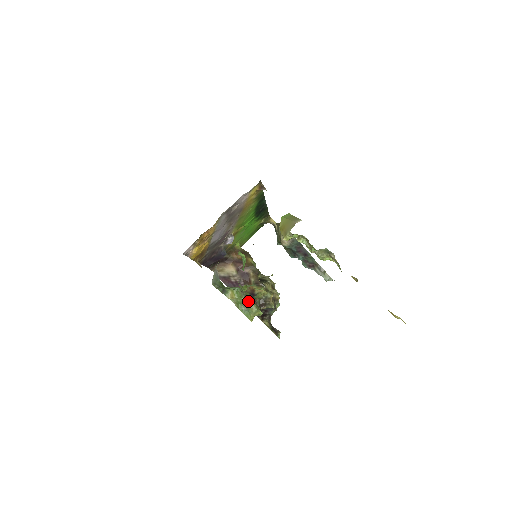
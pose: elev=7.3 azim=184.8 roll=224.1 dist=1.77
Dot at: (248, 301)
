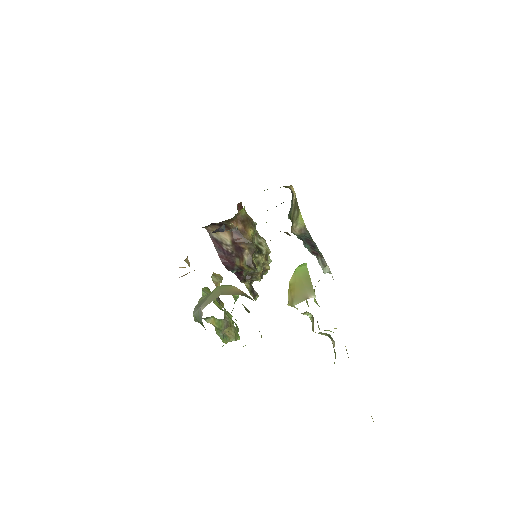
Dot at: (228, 328)
